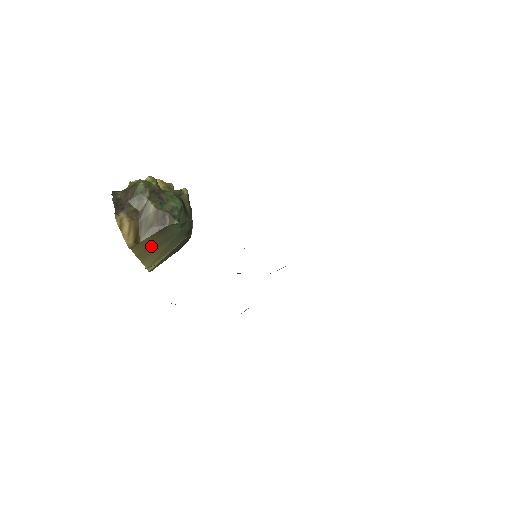
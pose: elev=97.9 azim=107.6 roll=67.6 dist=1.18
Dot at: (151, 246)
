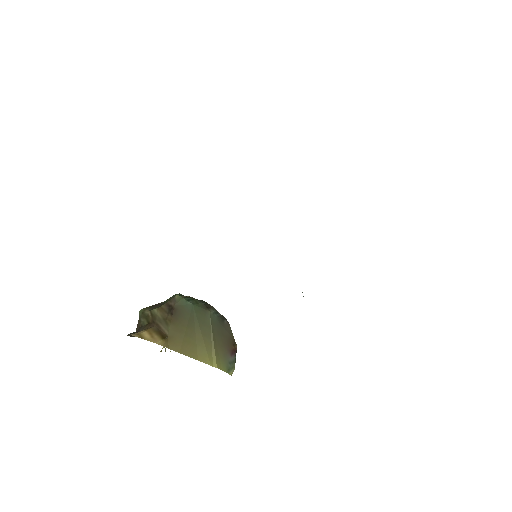
Dot at: (184, 335)
